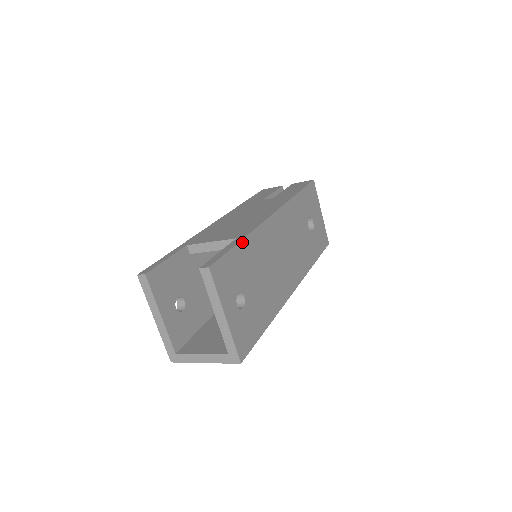
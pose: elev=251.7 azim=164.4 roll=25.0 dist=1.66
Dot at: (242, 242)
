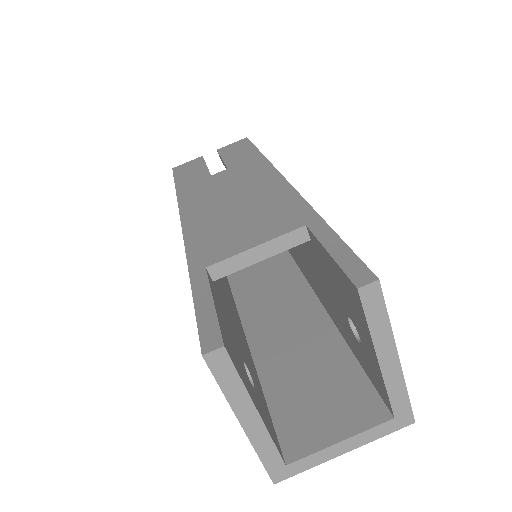
Dot at: (327, 227)
